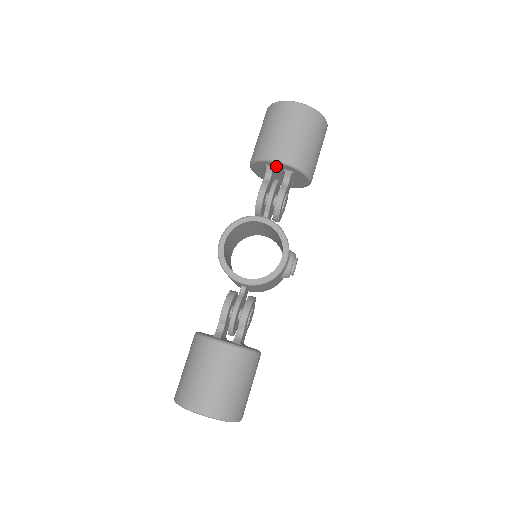
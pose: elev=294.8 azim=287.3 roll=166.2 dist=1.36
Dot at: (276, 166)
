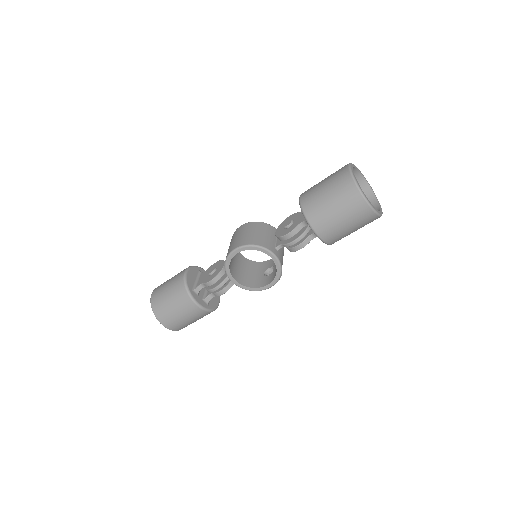
Dot at: occluded
